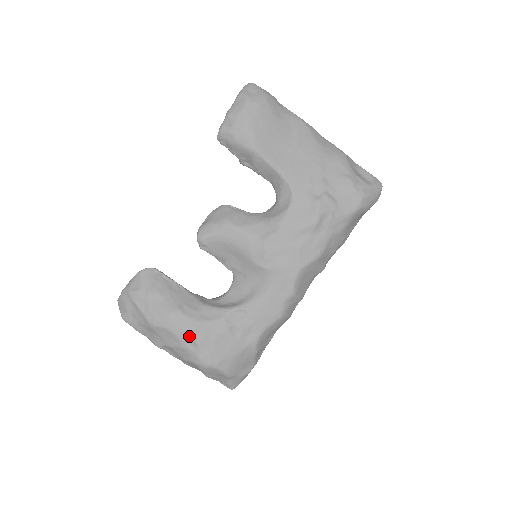
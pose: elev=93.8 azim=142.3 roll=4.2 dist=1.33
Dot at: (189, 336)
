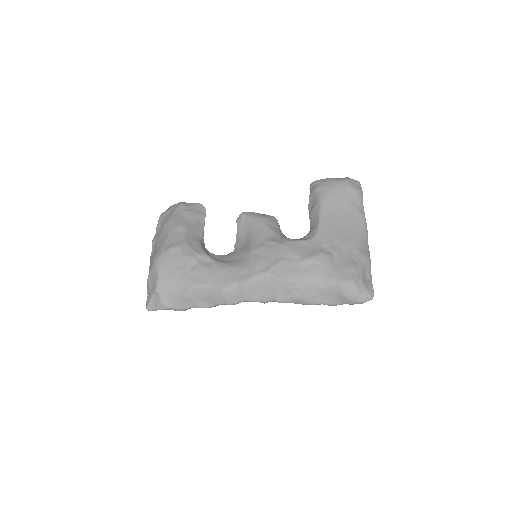
Dot at: (172, 242)
